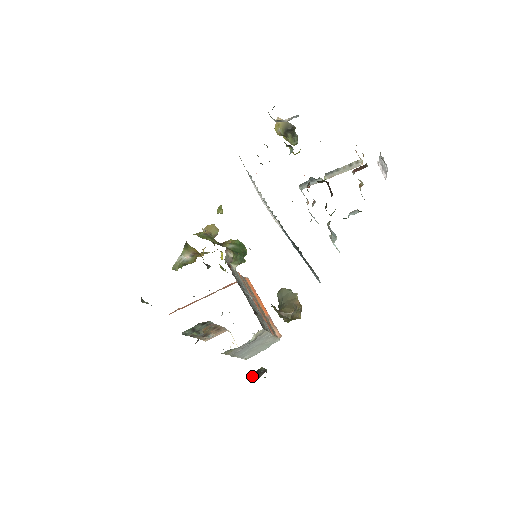
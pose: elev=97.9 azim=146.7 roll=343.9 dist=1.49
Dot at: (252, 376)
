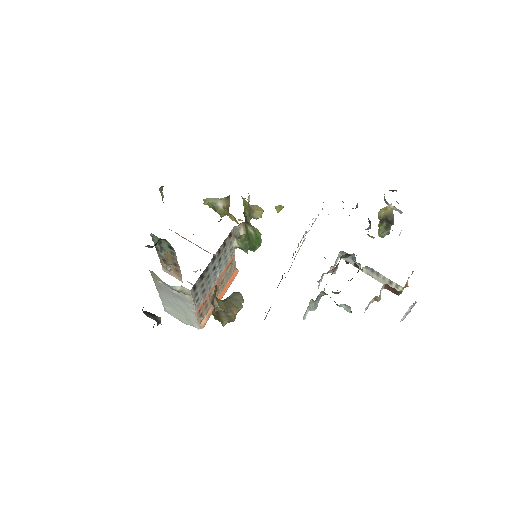
Dot at: (146, 311)
